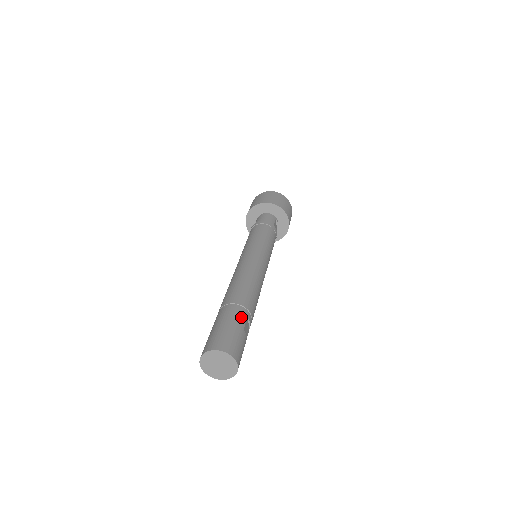
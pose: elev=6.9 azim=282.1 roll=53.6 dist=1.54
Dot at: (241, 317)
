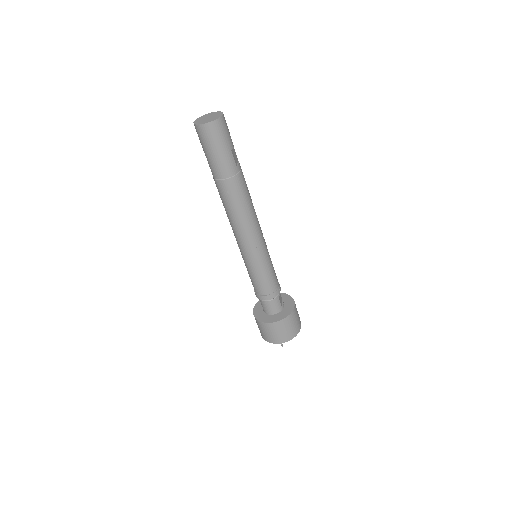
Dot at: occluded
